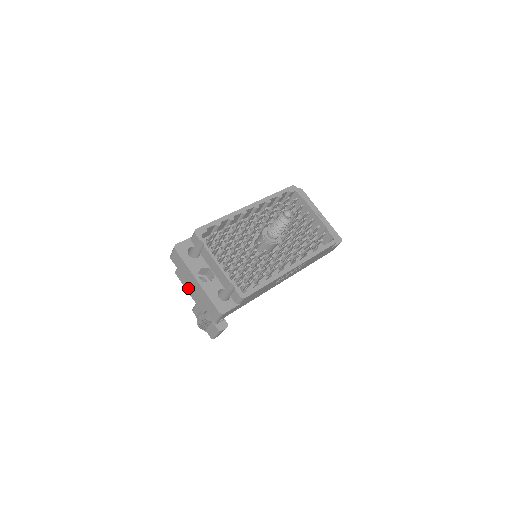
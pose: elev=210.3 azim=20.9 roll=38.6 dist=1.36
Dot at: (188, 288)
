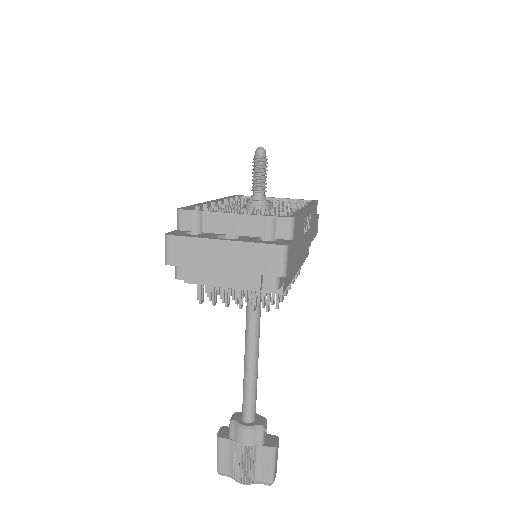
Dot at: (217, 278)
